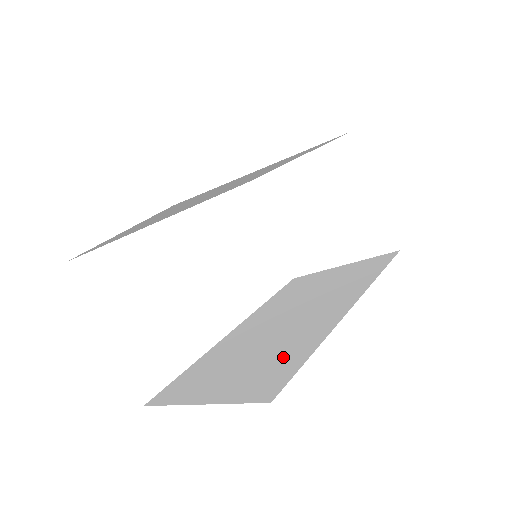
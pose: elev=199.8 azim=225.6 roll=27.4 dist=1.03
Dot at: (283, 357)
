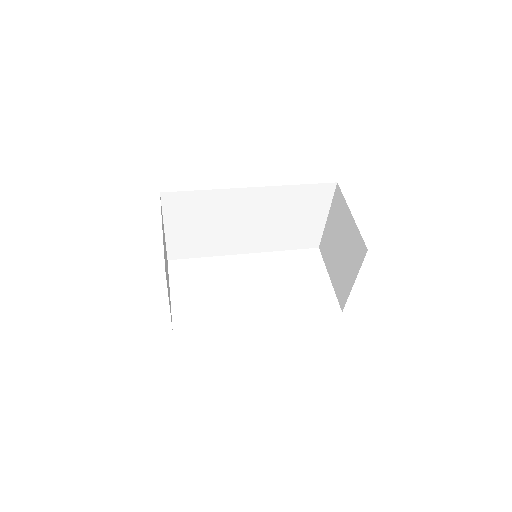
Dot at: occluded
